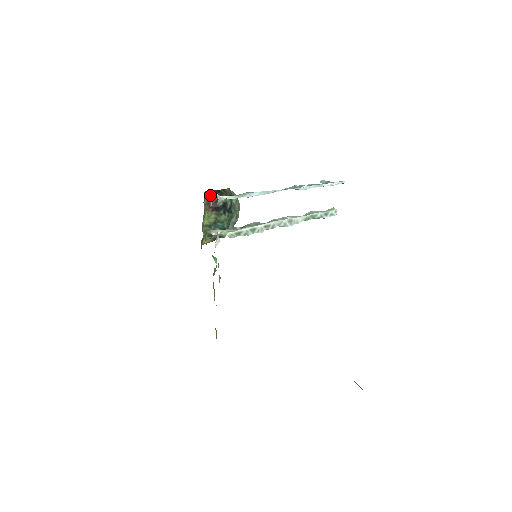
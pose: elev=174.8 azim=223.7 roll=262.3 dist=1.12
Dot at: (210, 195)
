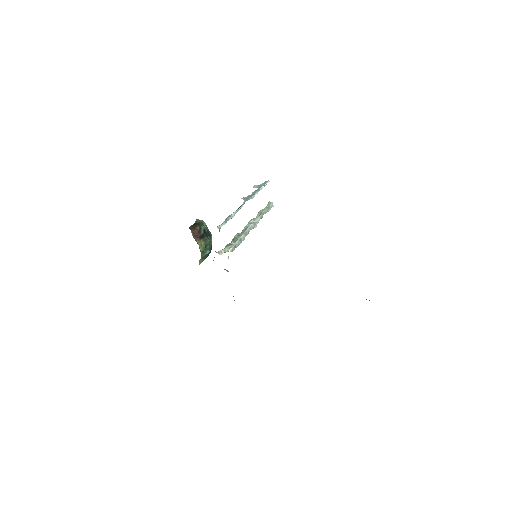
Dot at: (208, 229)
